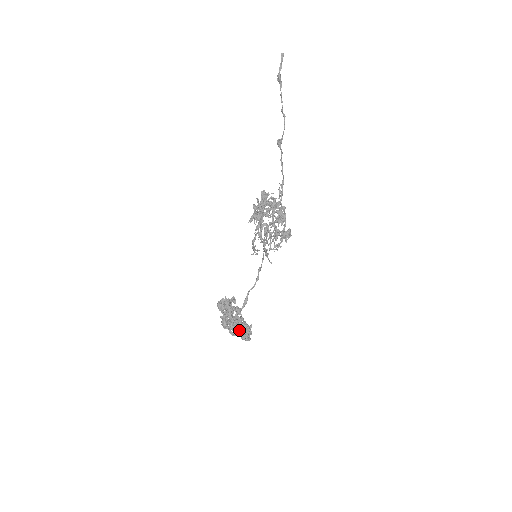
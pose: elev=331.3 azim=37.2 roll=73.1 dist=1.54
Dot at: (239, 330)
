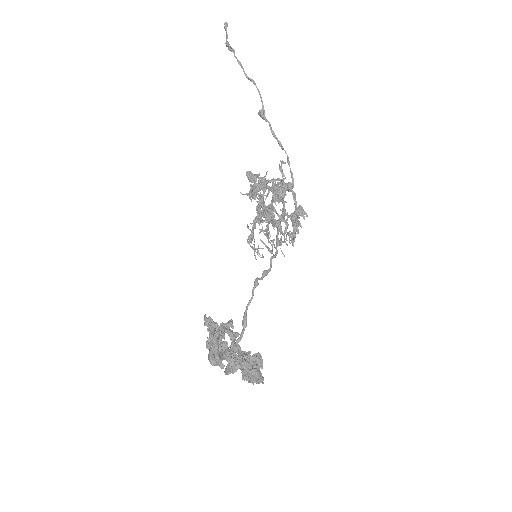
Dot at: occluded
